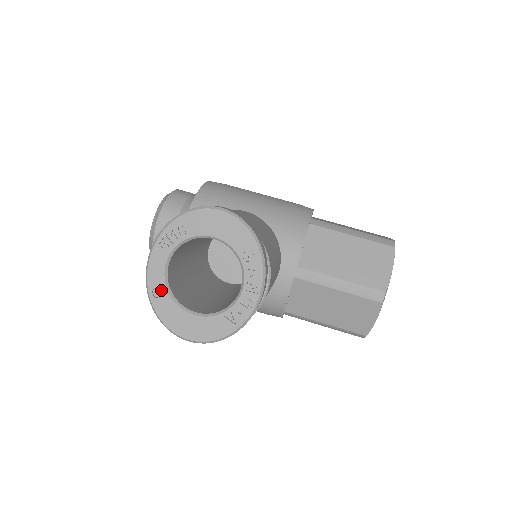
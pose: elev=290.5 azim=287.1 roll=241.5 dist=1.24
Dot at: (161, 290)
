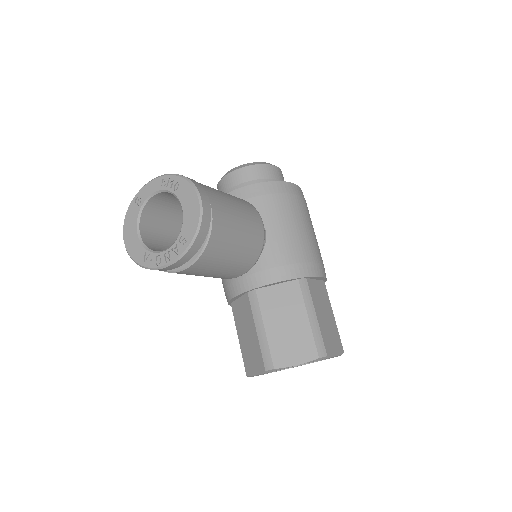
Dot at: (140, 201)
